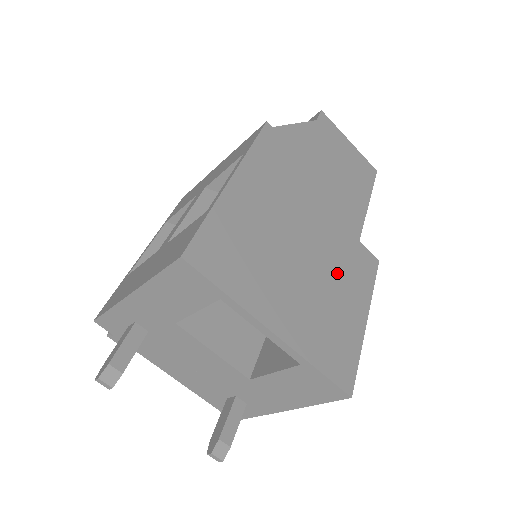
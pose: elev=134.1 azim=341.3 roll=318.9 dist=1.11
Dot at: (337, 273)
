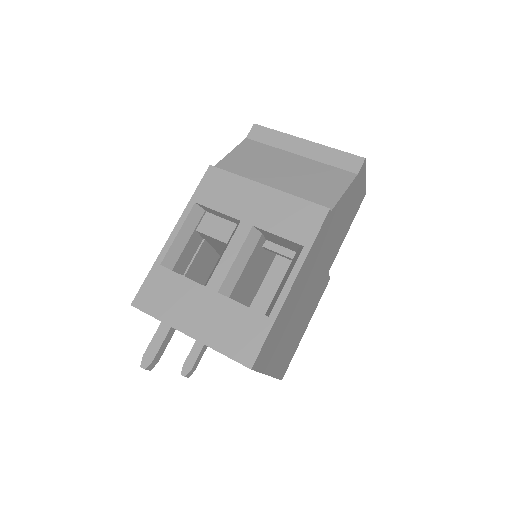
Dot at: (308, 309)
